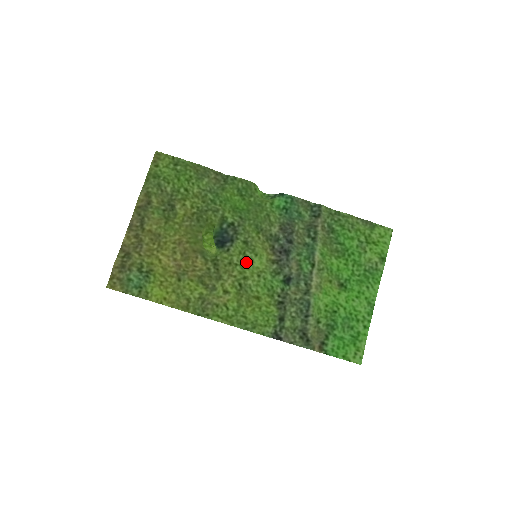
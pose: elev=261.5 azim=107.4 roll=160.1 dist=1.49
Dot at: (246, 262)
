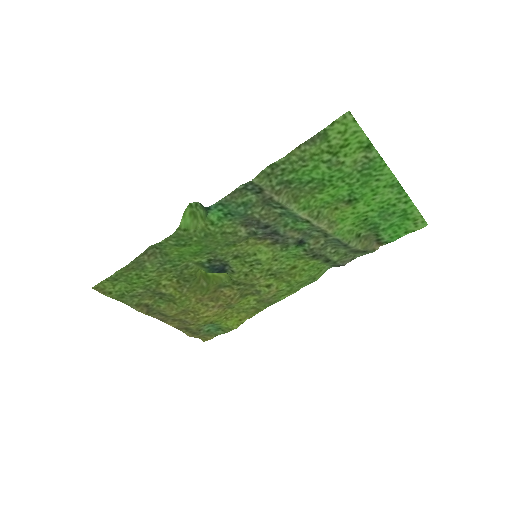
Dot at: (255, 264)
